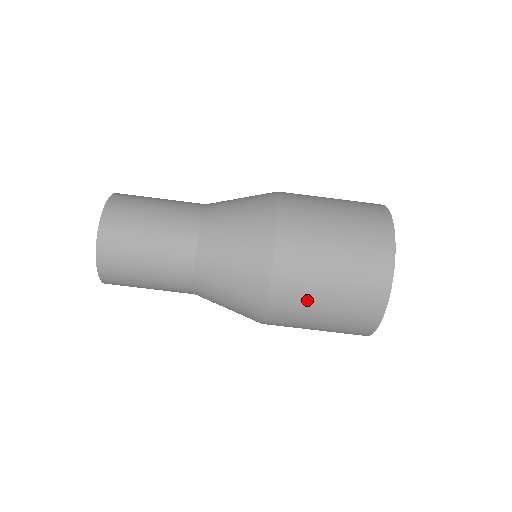
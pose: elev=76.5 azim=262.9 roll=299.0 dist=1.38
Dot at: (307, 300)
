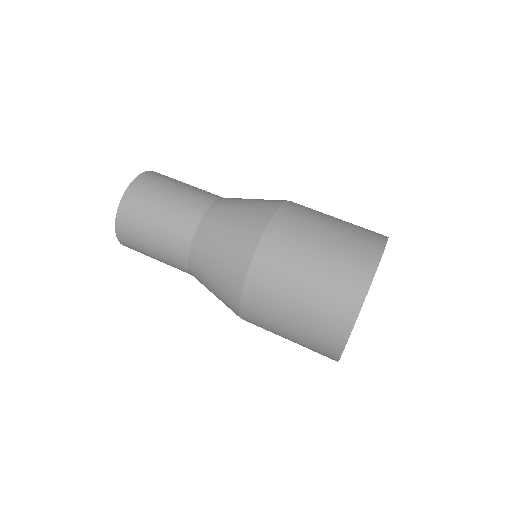
Dot at: (306, 232)
